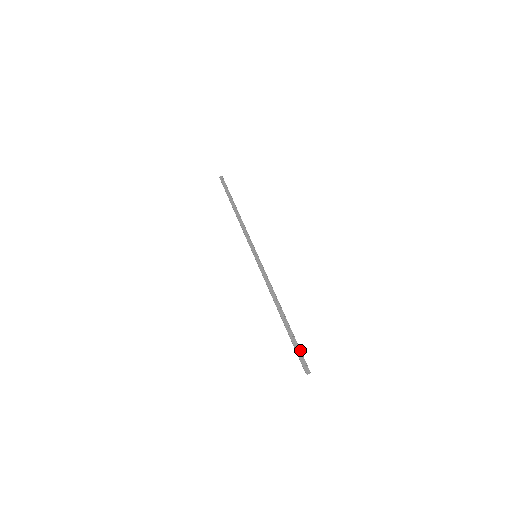
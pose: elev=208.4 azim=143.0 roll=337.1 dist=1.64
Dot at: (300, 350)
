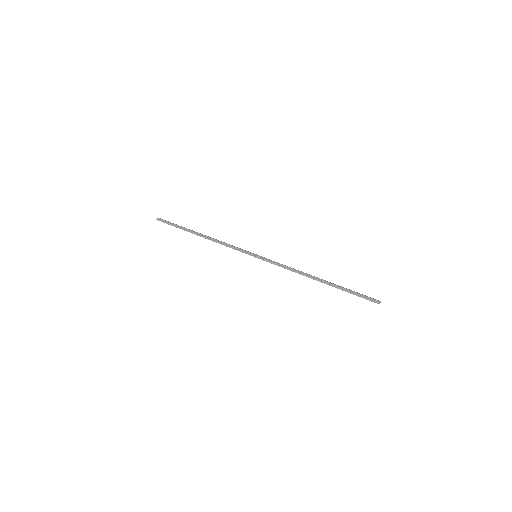
Dot at: (358, 295)
